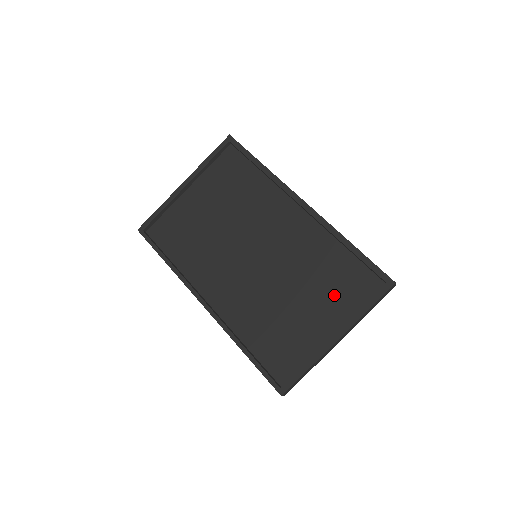
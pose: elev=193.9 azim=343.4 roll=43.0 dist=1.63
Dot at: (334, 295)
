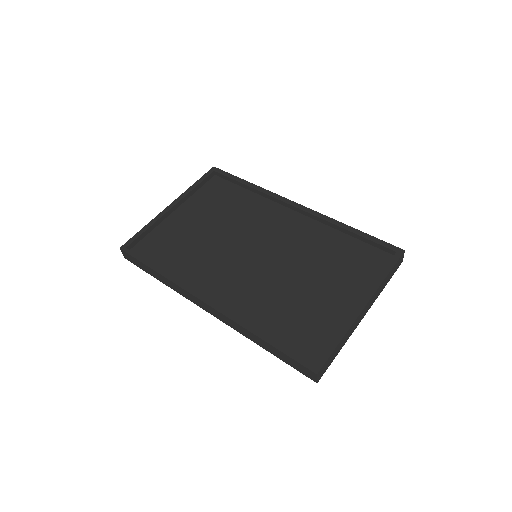
Dot at: (347, 273)
